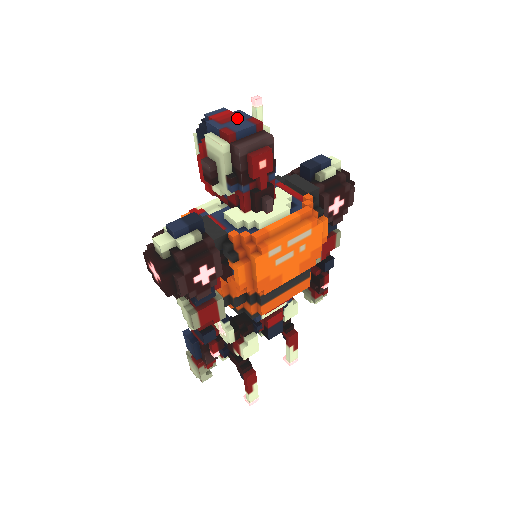
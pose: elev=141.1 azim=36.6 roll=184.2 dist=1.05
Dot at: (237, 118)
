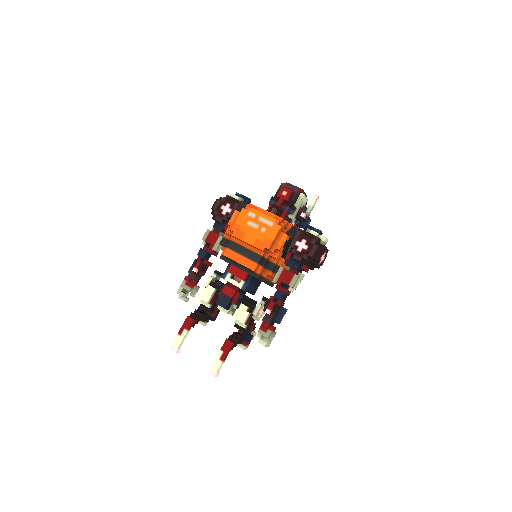
Dot at: occluded
